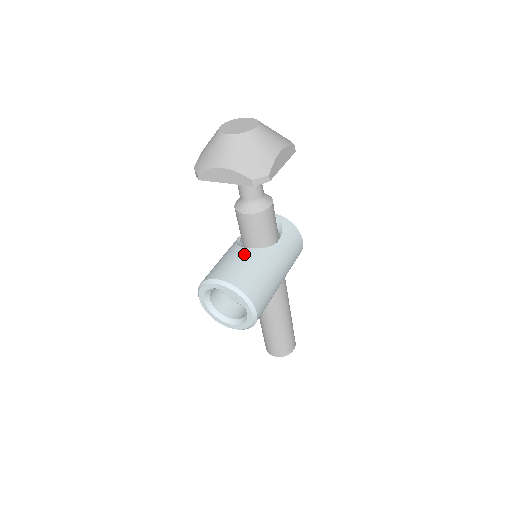
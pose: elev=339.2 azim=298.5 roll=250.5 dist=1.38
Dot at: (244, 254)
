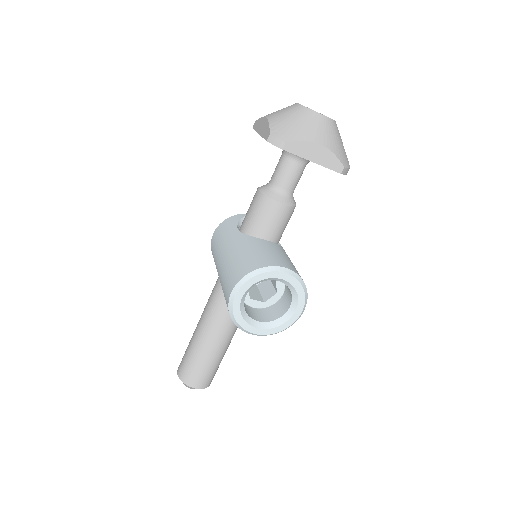
Dot at: (277, 247)
